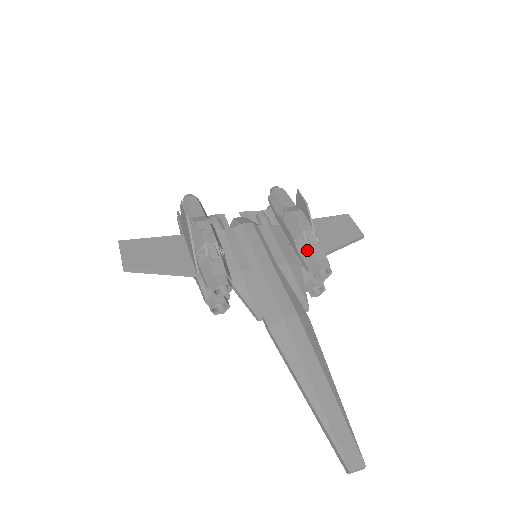
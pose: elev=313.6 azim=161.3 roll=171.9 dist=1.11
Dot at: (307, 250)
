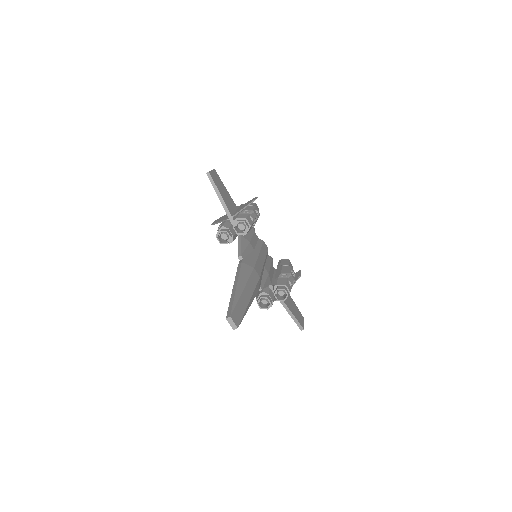
Dot at: (285, 280)
